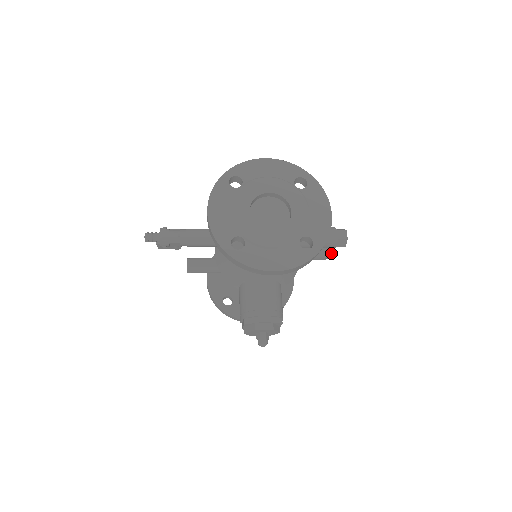
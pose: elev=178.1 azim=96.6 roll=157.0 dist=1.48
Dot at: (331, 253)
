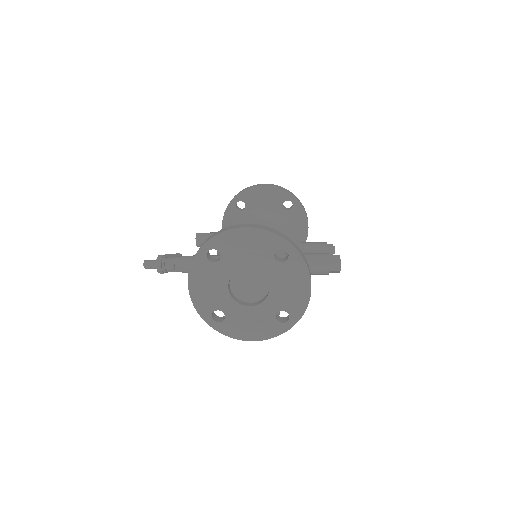
Dot at: occluded
